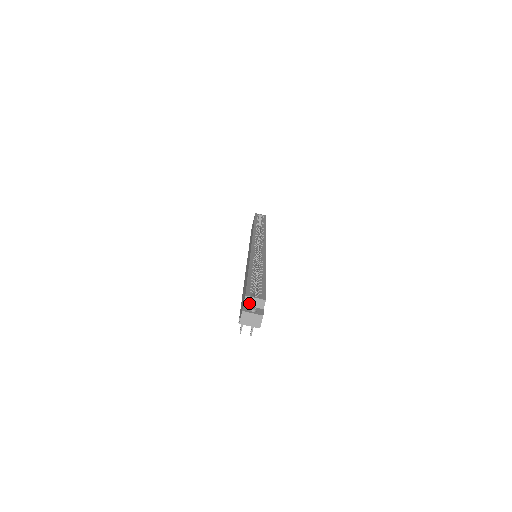
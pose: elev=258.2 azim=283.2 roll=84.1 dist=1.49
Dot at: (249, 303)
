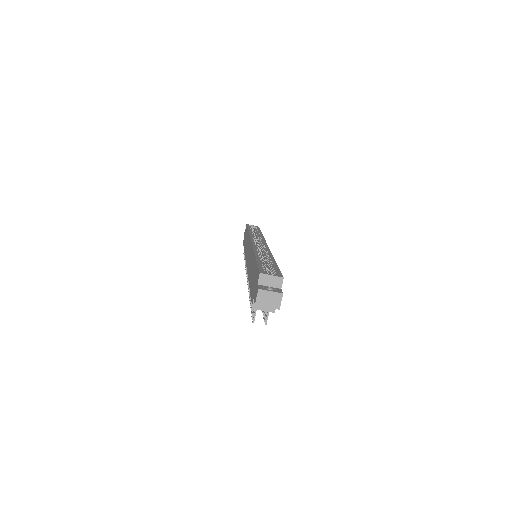
Dot at: (264, 282)
